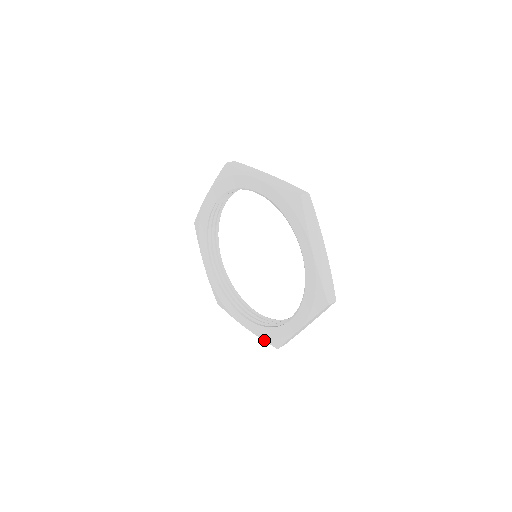
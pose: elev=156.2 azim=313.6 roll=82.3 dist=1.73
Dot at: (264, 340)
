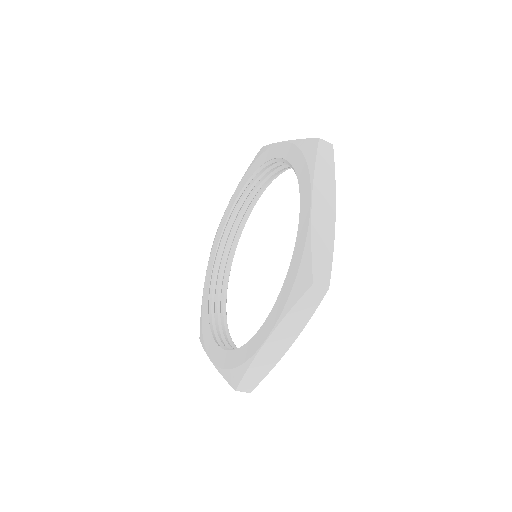
Dot at: (292, 304)
